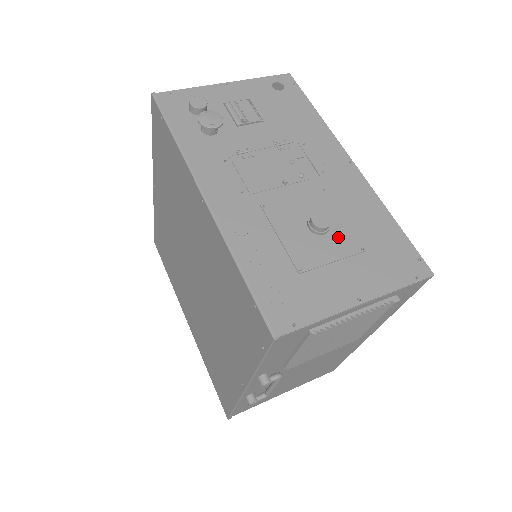
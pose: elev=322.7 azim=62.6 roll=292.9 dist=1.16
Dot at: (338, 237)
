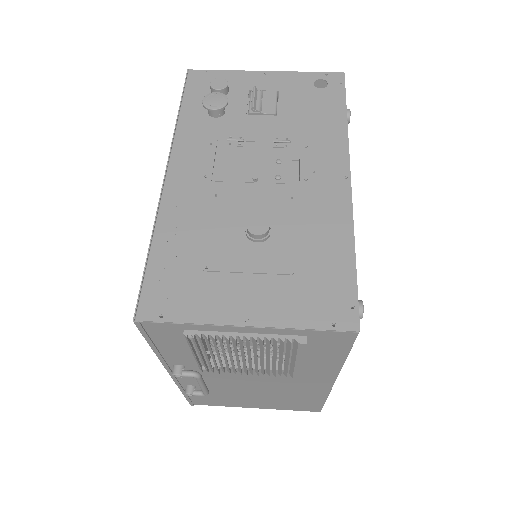
Dot at: (271, 250)
